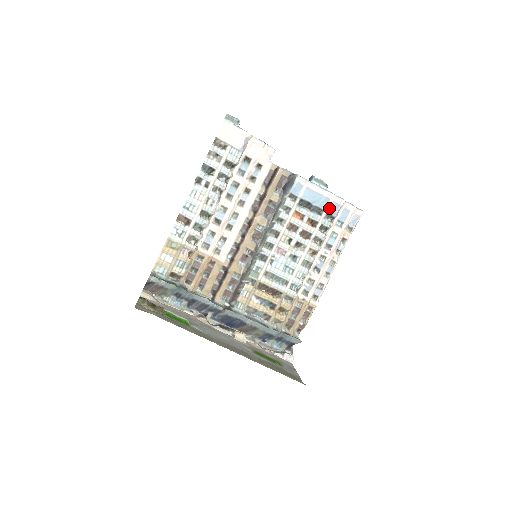
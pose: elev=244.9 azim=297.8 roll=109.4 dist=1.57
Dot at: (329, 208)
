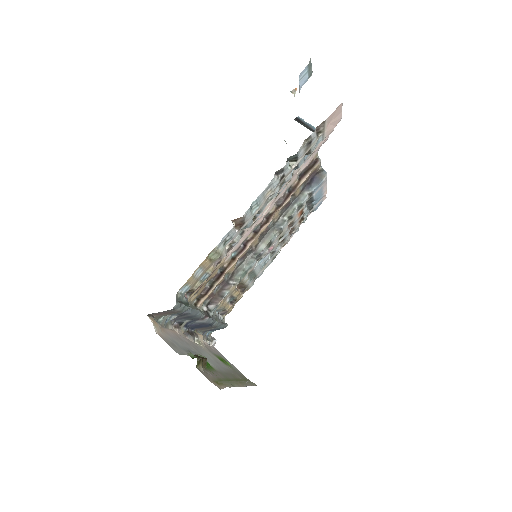
Dot at: (317, 206)
